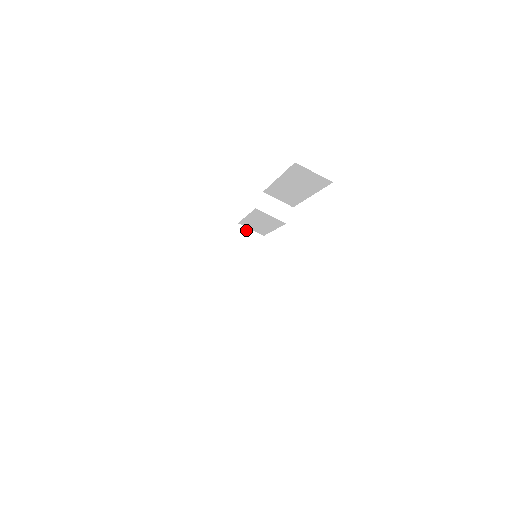
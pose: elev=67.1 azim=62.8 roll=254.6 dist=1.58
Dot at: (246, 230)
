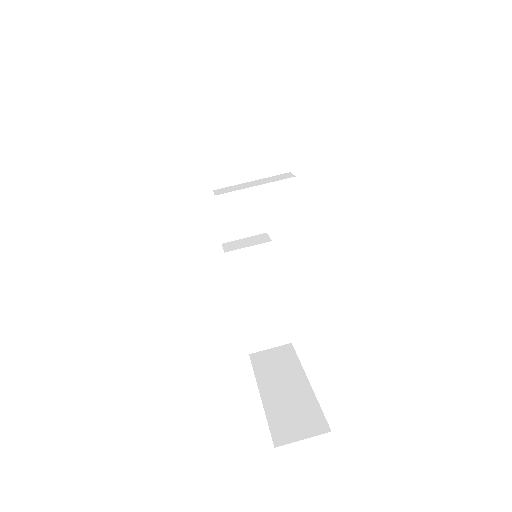
Dot at: (265, 353)
